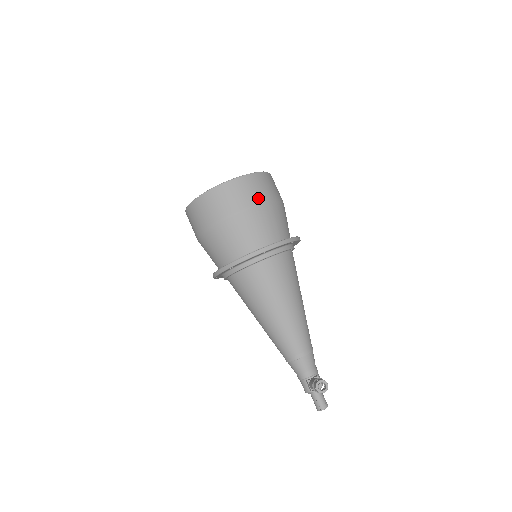
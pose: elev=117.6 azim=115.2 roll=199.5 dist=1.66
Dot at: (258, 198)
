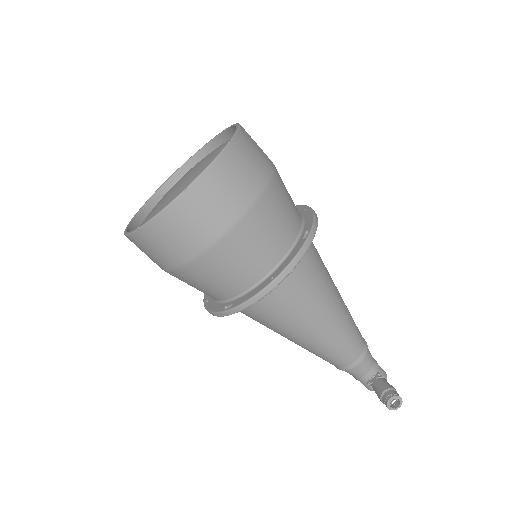
Dot at: (239, 204)
